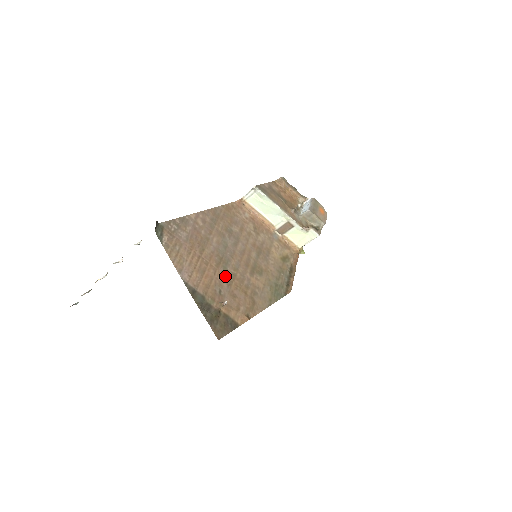
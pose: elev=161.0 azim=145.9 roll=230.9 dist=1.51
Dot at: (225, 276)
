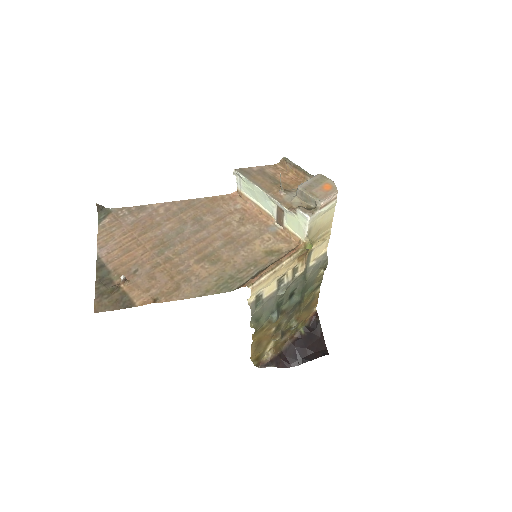
Dot at: (155, 258)
